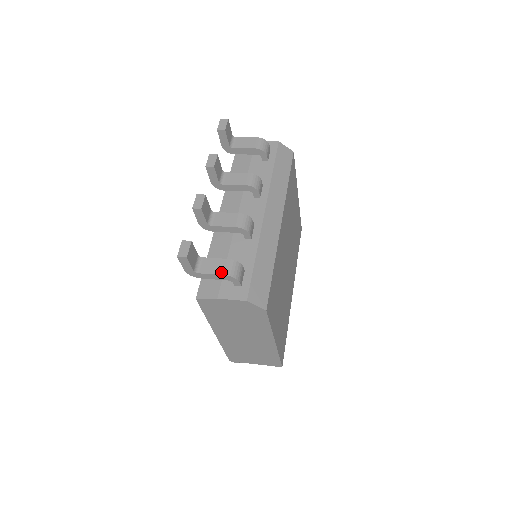
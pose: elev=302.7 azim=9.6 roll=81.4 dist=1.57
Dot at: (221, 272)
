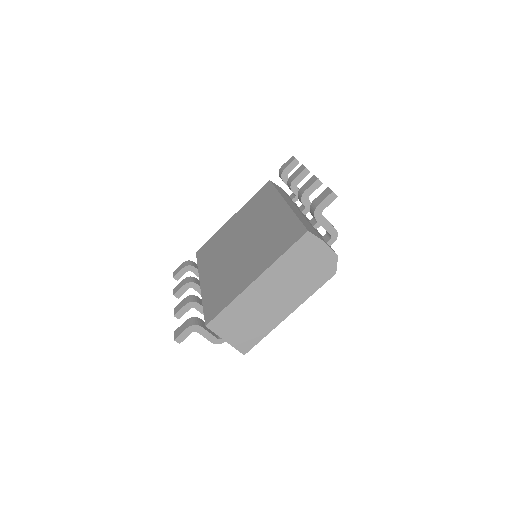
Dot at: (333, 226)
